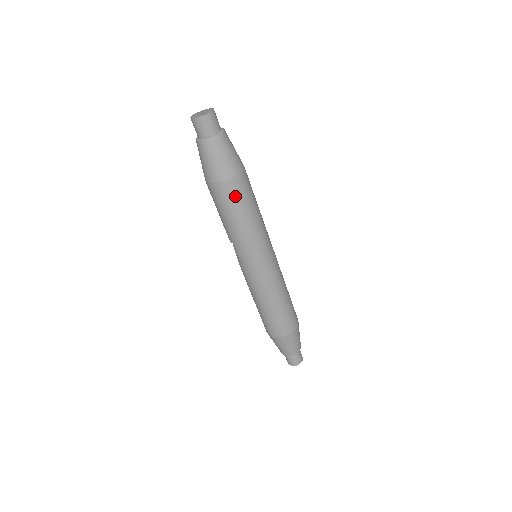
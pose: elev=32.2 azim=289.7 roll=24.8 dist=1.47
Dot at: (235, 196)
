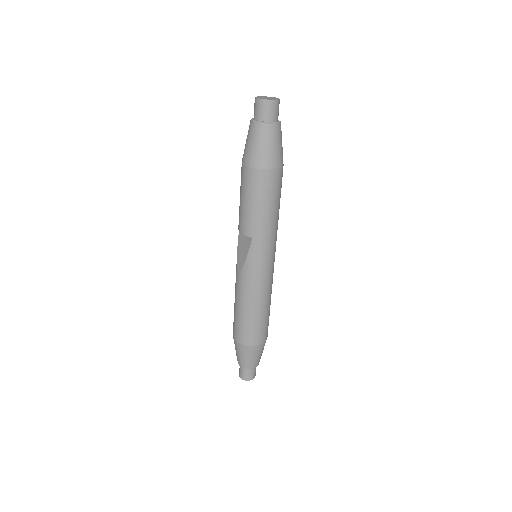
Dot at: (278, 186)
